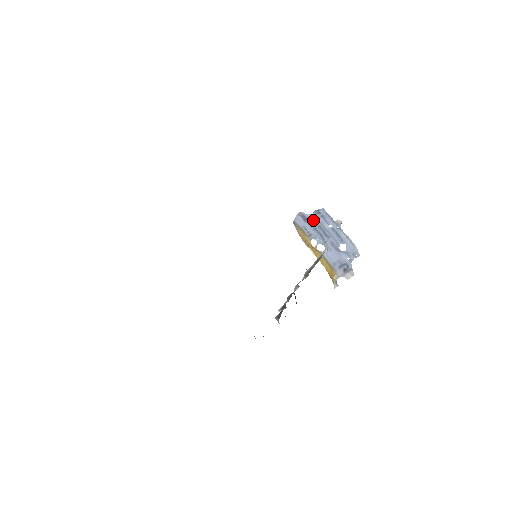
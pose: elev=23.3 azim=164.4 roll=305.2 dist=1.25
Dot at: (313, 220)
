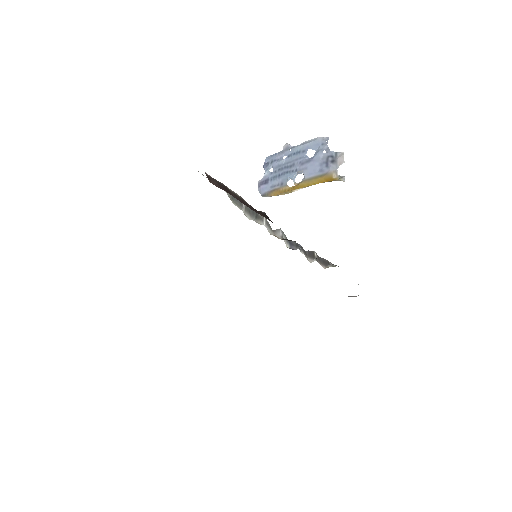
Dot at: (270, 174)
